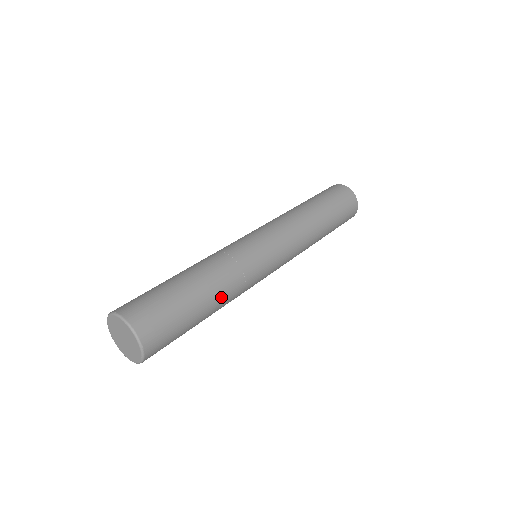
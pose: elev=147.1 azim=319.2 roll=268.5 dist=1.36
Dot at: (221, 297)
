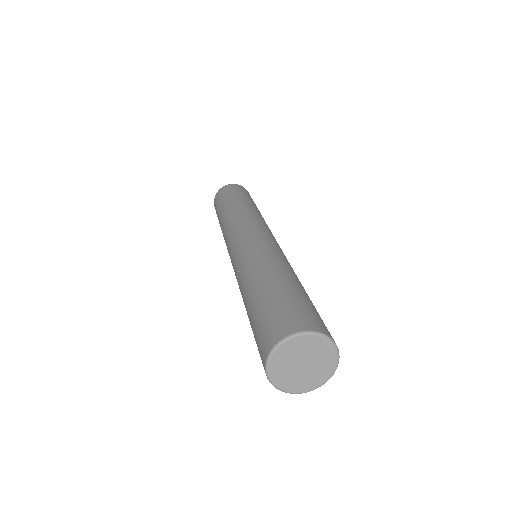
Dot at: (296, 277)
